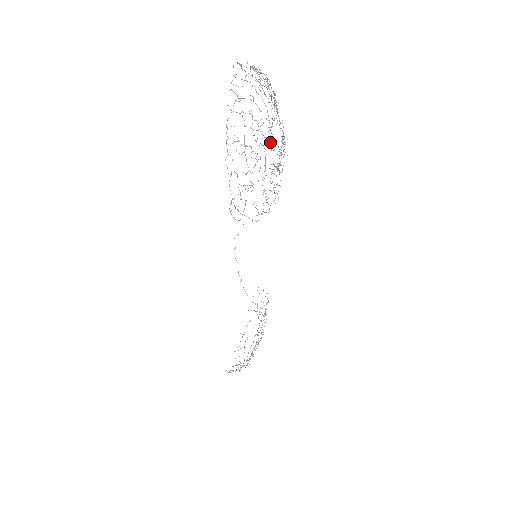
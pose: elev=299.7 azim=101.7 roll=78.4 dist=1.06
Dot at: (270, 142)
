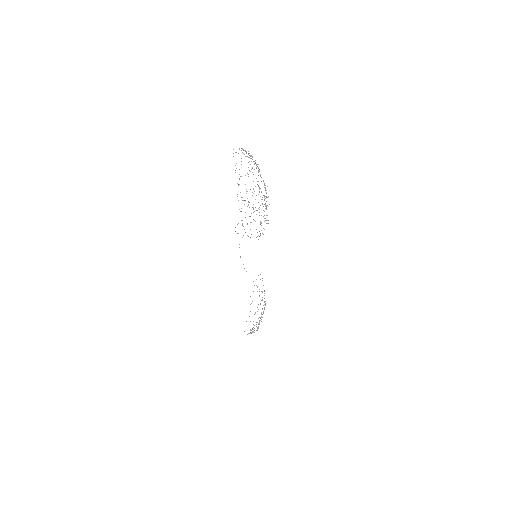
Dot at: occluded
